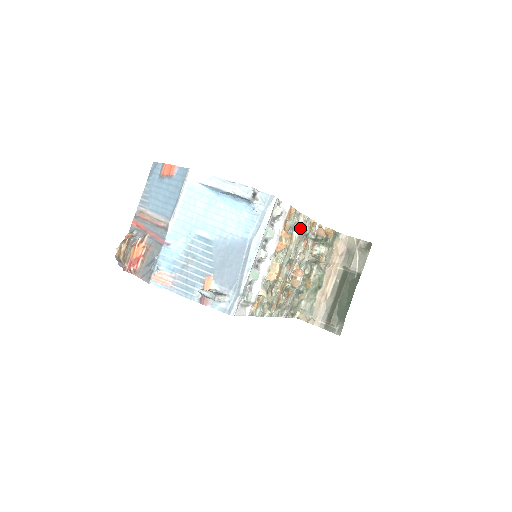
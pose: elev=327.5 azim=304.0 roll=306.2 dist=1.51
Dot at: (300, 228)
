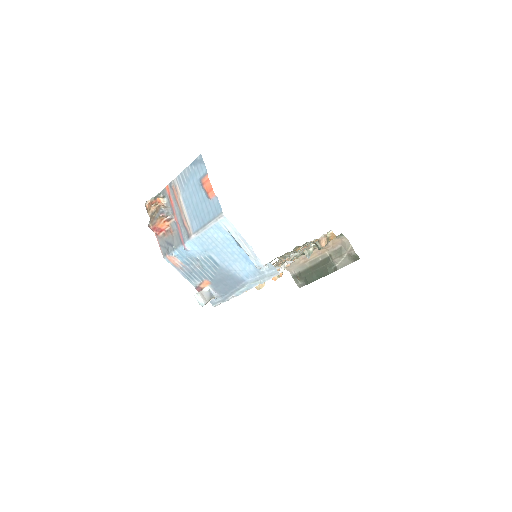
Dot at: occluded
